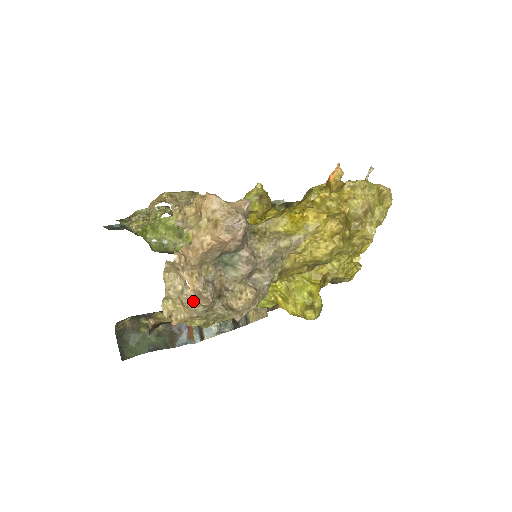
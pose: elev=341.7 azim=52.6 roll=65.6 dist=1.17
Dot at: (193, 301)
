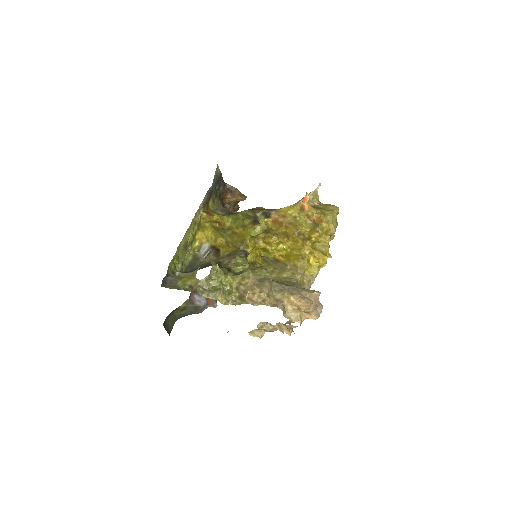
Dot at: (275, 329)
